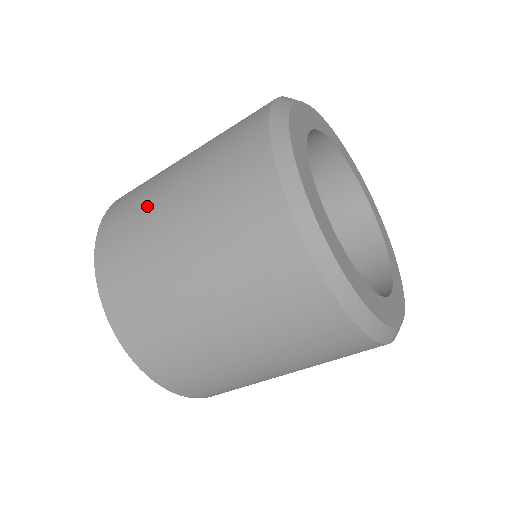
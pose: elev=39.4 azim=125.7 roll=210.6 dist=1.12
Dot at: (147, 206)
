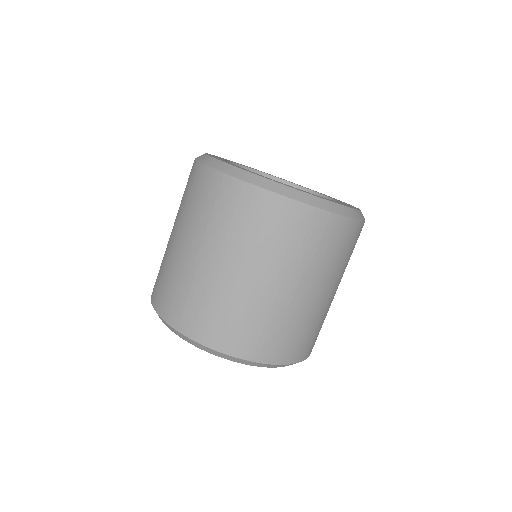
Dot at: occluded
